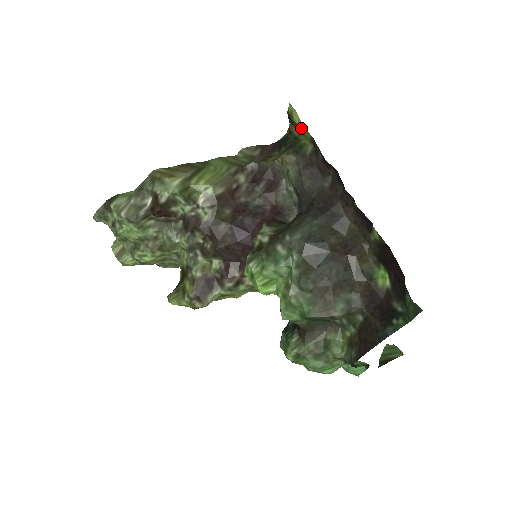
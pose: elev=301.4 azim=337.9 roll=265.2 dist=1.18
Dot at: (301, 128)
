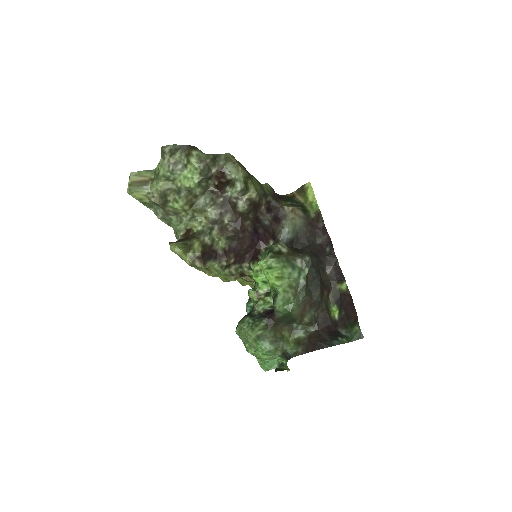
Dot at: (311, 200)
